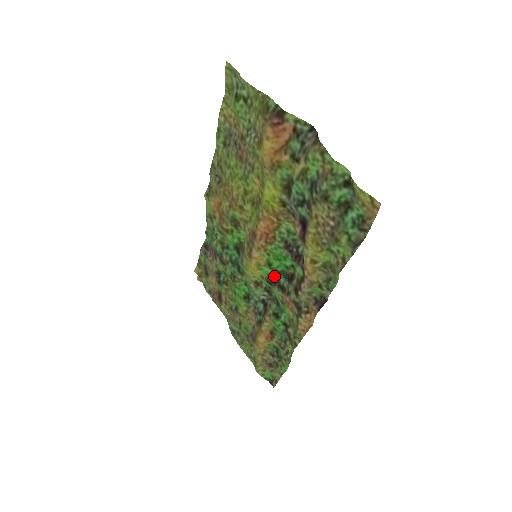
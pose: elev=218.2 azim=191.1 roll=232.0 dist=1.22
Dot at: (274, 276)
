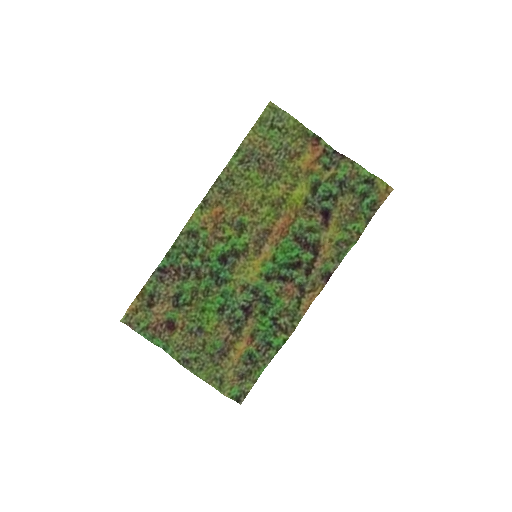
Dot at: (275, 270)
